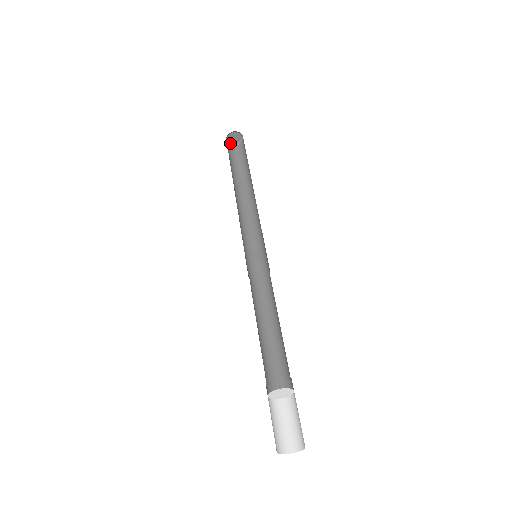
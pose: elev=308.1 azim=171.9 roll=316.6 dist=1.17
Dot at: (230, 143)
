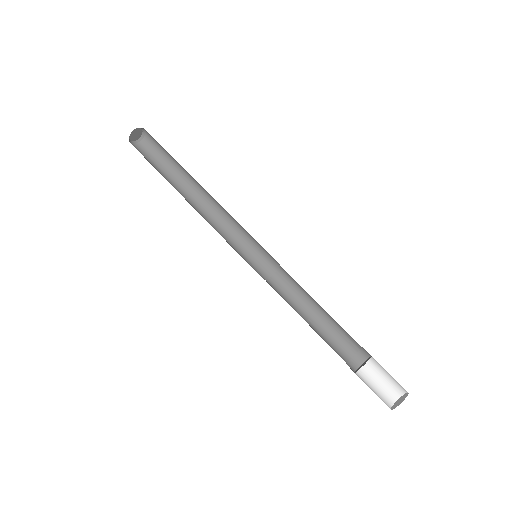
Dot at: (133, 142)
